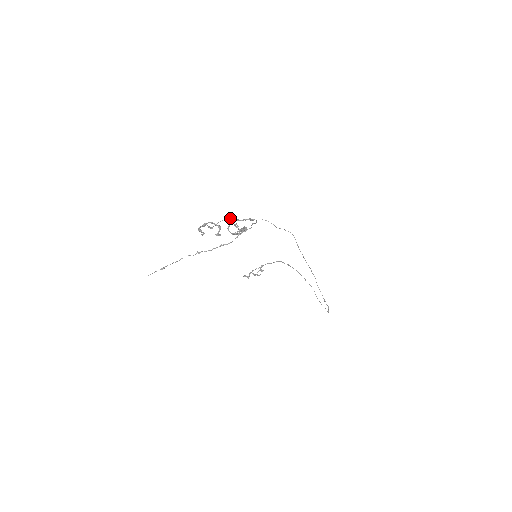
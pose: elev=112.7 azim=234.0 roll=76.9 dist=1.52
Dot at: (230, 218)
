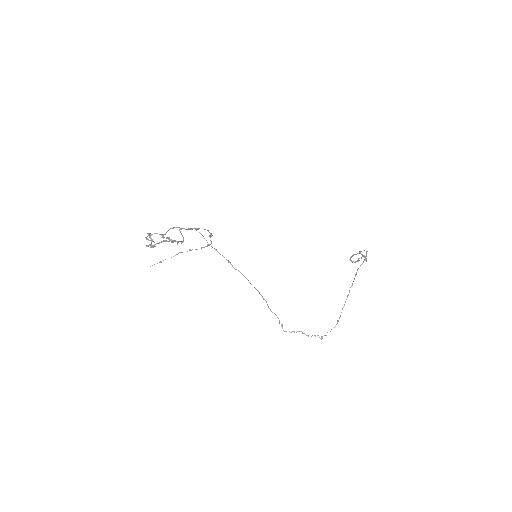
Dot at: (176, 227)
